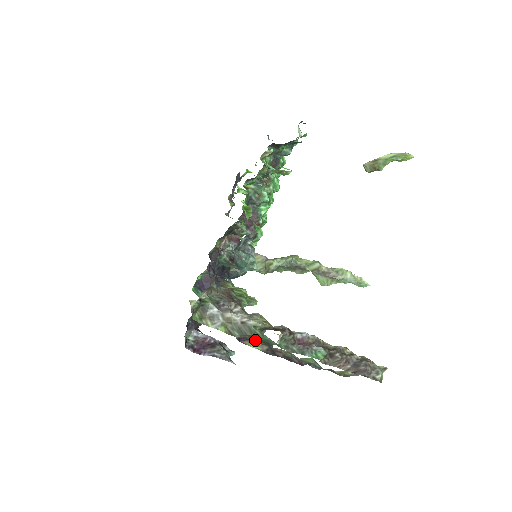
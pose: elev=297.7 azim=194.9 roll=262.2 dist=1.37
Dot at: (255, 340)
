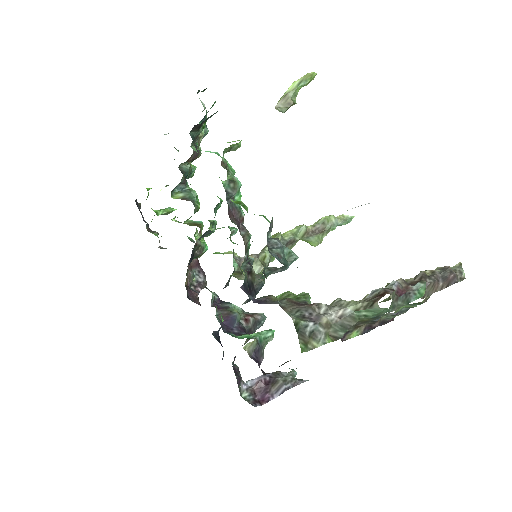
Dot at: (355, 327)
